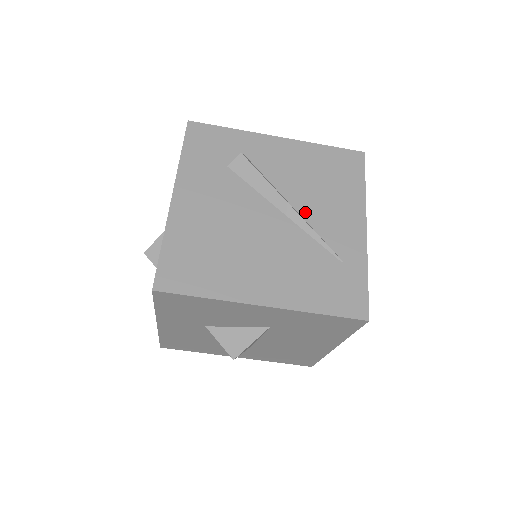
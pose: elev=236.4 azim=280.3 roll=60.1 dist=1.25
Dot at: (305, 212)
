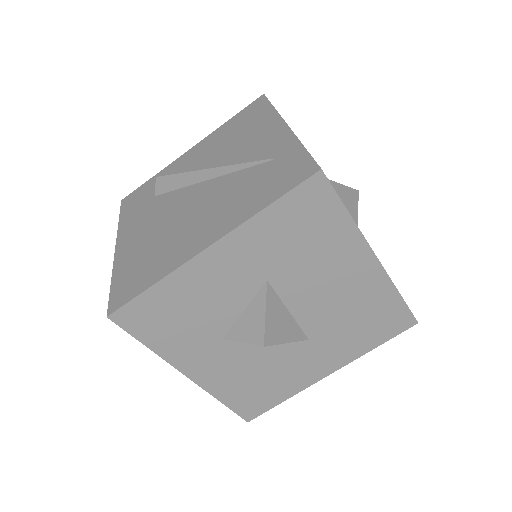
Dot at: (226, 164)
